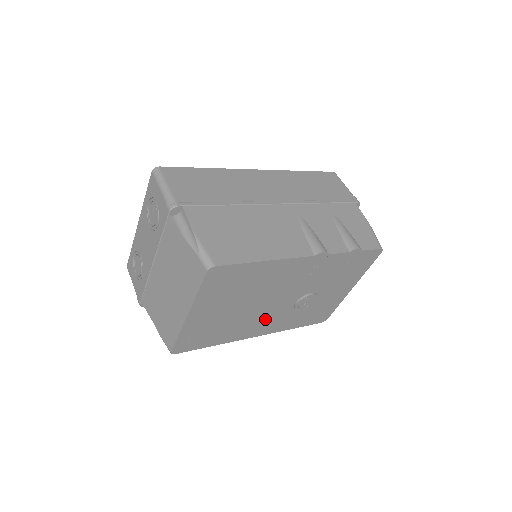
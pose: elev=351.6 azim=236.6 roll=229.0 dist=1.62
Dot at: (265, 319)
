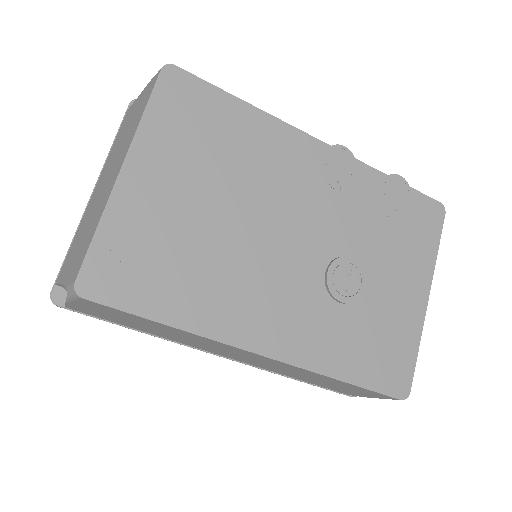
Dot at: (273, 293)
